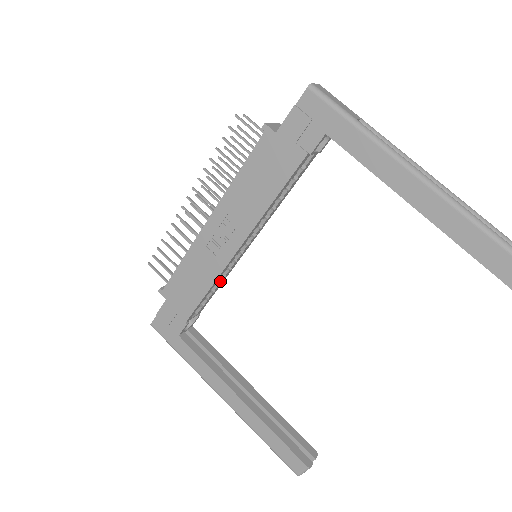
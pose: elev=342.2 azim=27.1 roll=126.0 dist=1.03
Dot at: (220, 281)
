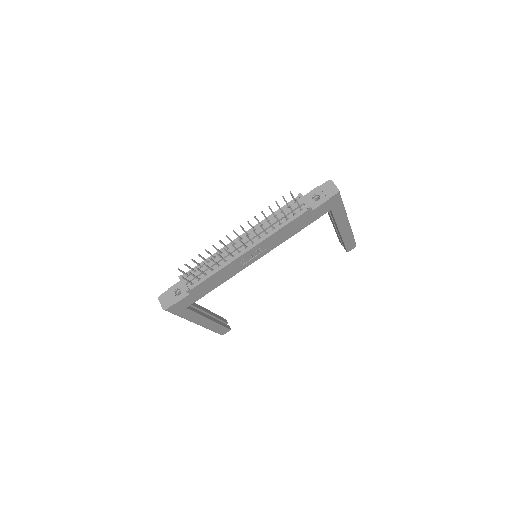
Dot at: occluded
